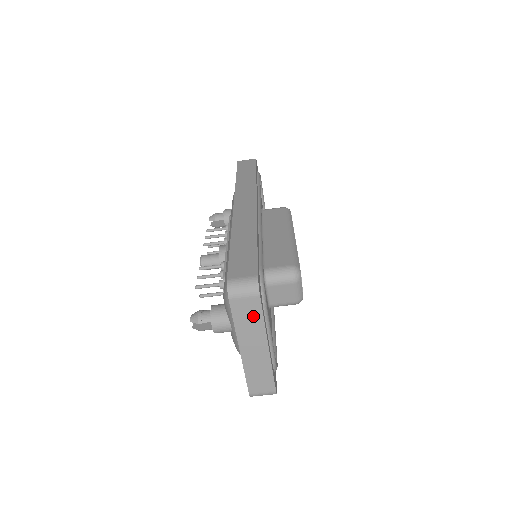
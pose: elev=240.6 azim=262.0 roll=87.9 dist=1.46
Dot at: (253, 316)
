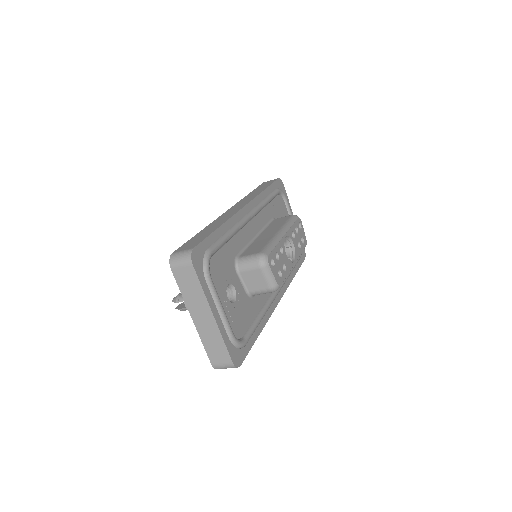
Dot at: (193, 284)
